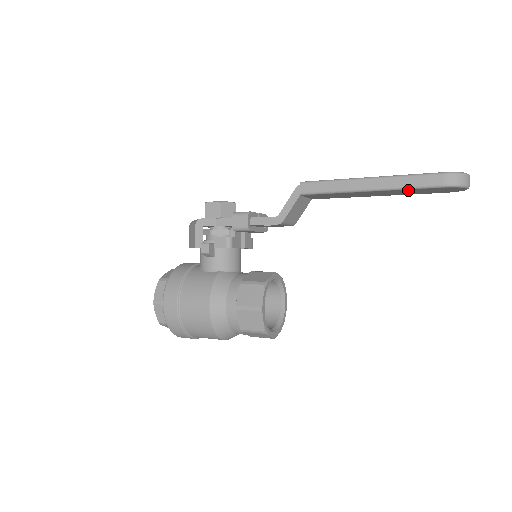
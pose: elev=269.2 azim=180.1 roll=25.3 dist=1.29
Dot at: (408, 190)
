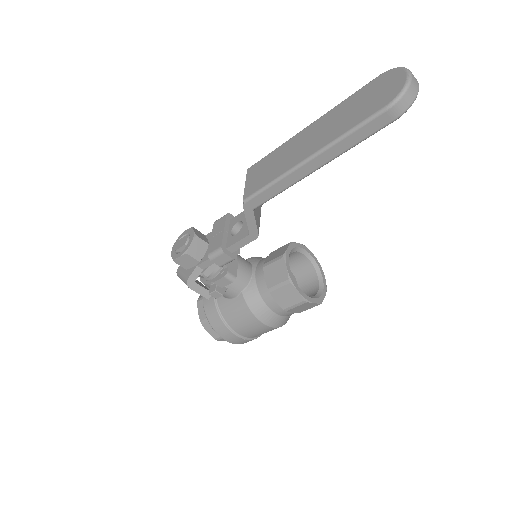
Dot at: occluded
